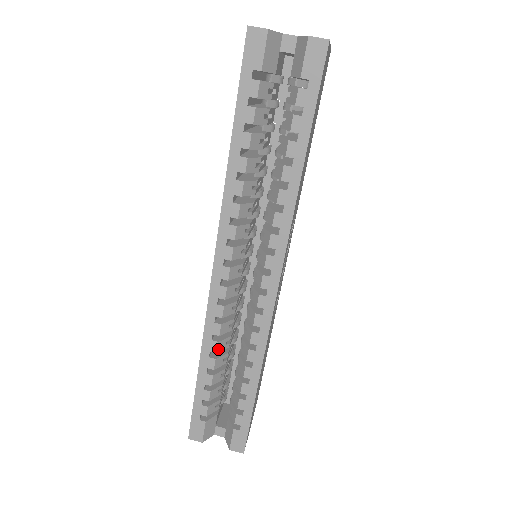
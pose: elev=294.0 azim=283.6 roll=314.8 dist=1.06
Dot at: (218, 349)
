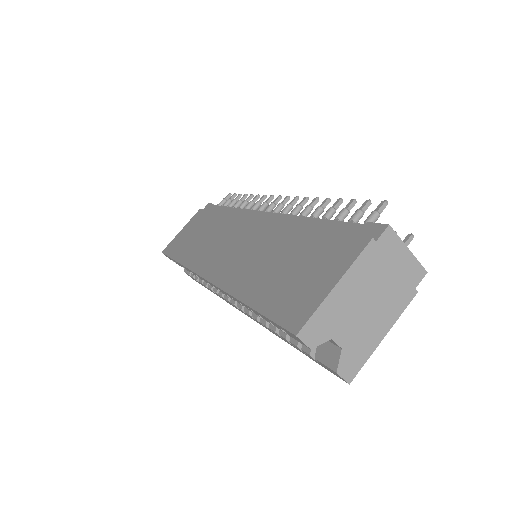
Dot at: occluded
